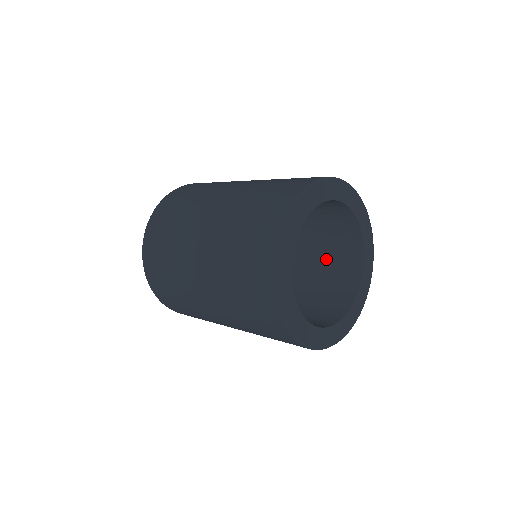
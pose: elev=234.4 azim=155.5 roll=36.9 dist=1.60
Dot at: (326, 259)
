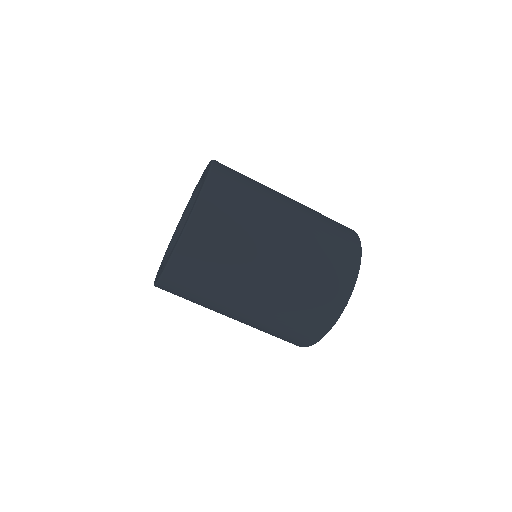
Dot at: occluded
